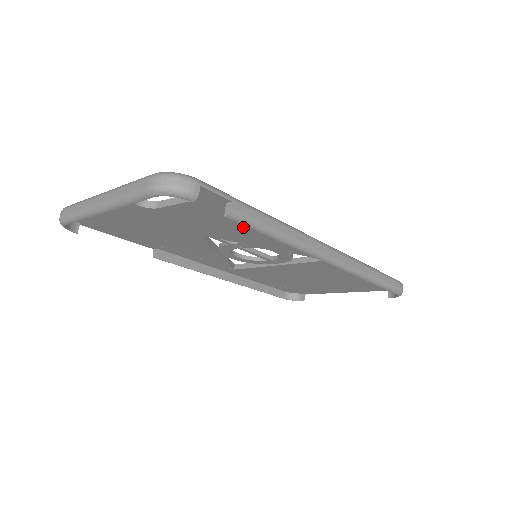
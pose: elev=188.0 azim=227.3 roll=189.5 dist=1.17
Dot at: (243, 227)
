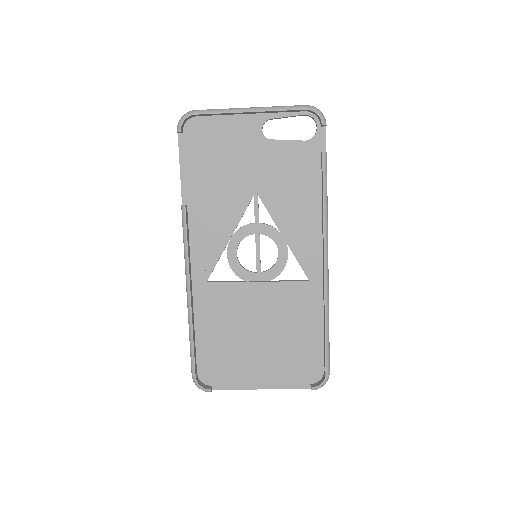
Dot at: (300, 192)
